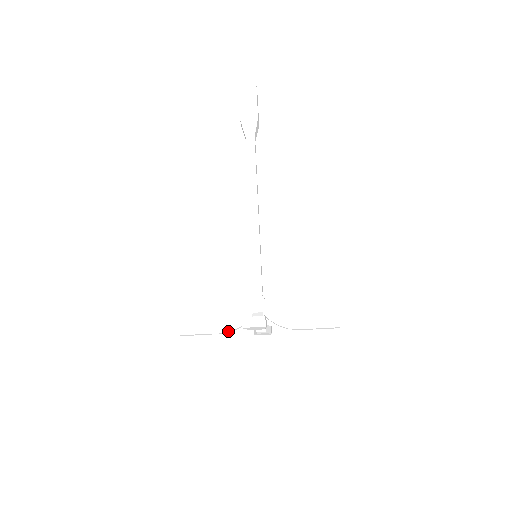
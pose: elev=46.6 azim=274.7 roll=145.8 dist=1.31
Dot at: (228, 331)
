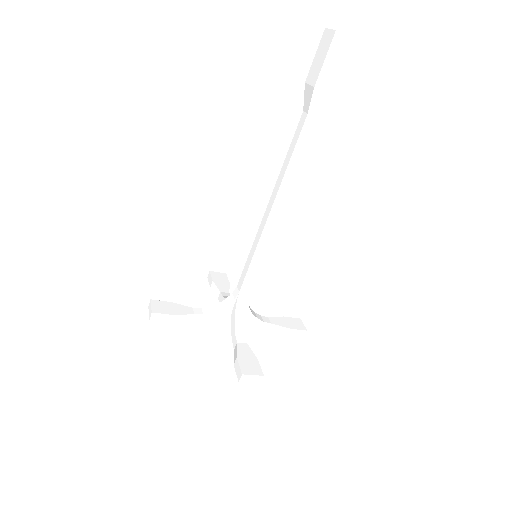
Dot at: (201, 321)
